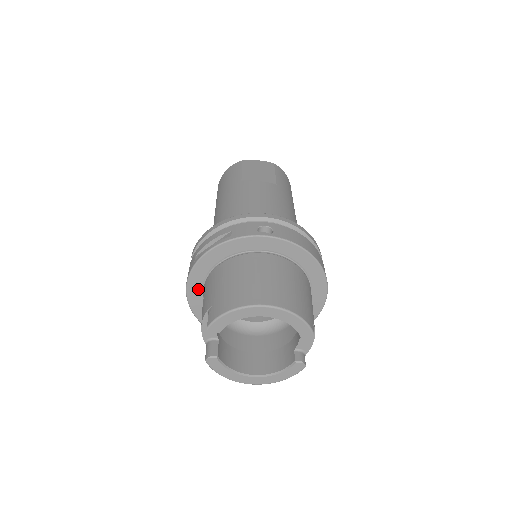
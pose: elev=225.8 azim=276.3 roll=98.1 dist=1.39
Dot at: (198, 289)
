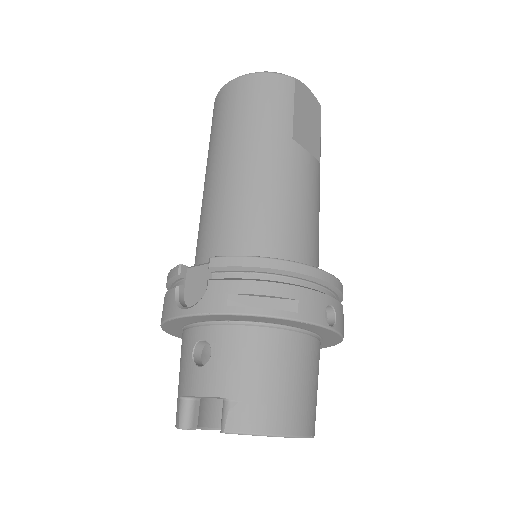
Dot at: (200, 320)
